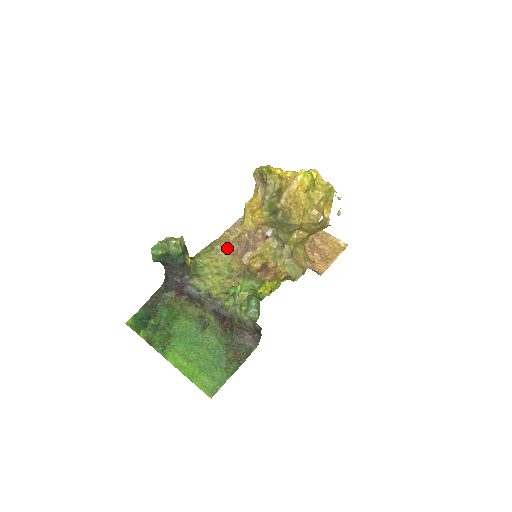
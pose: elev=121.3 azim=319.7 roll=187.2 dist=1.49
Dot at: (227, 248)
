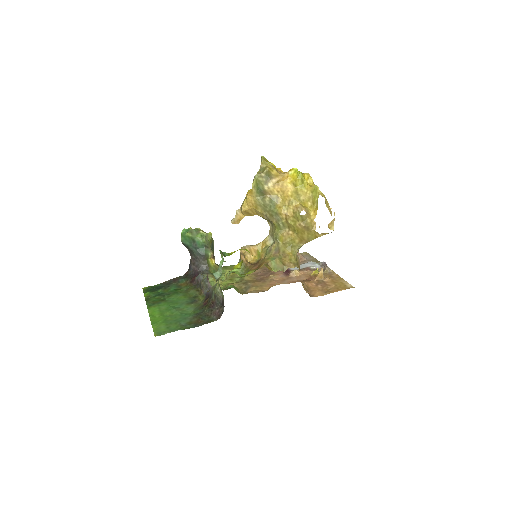
Dot at: occluded
